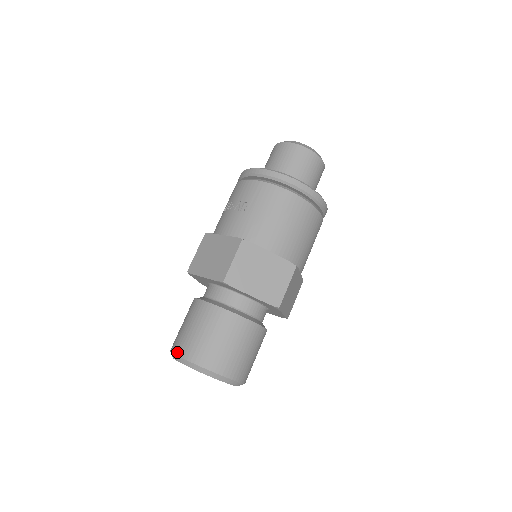
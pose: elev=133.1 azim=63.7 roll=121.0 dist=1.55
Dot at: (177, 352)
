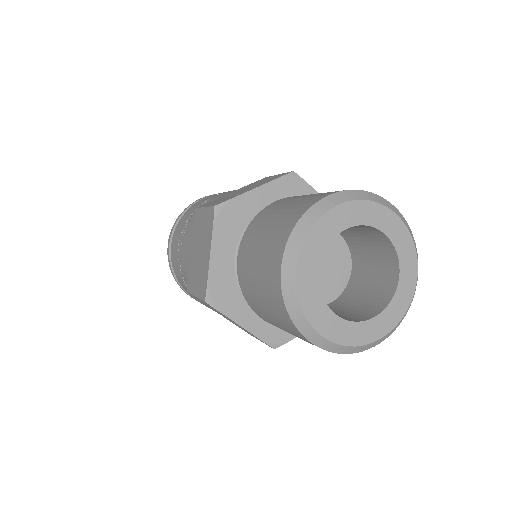
Dot at: (320, 197)
